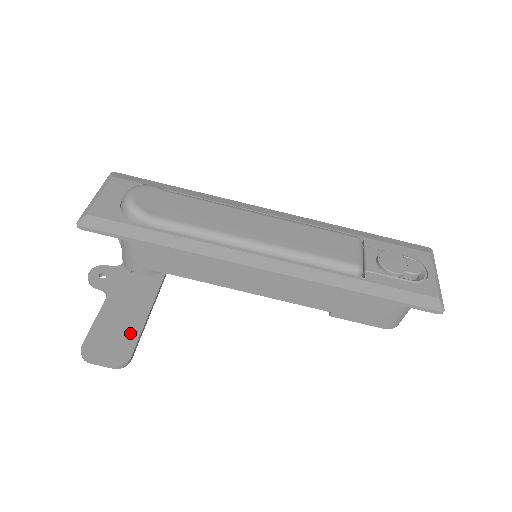
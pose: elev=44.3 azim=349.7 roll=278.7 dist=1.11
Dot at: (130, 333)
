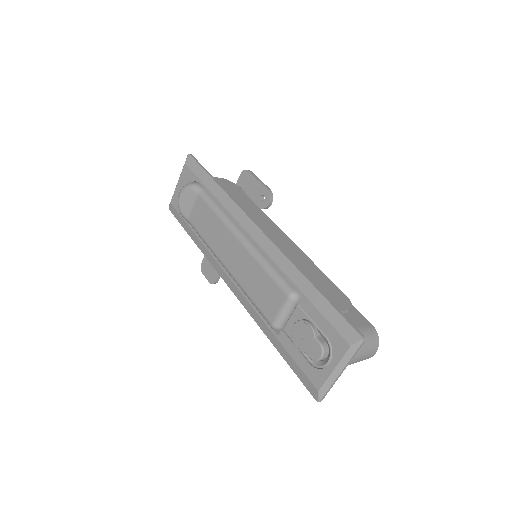
Dot at: occluded
